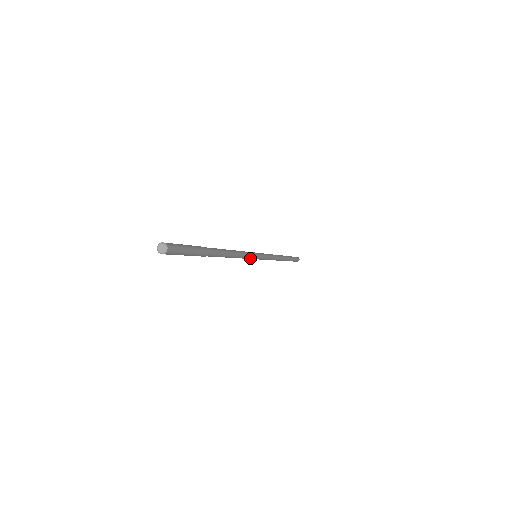
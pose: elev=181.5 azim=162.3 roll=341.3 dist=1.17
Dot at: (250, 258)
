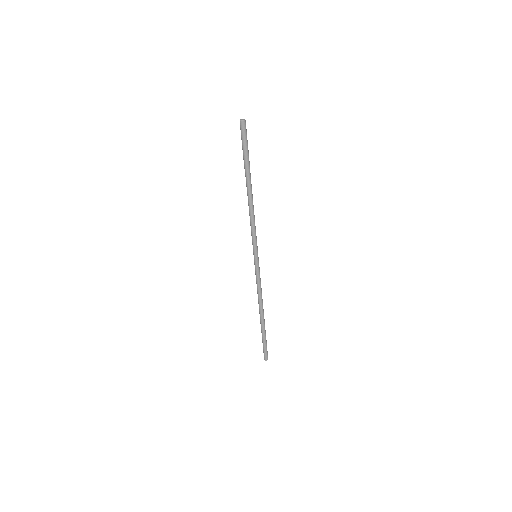
Dot at: (256, 243)
